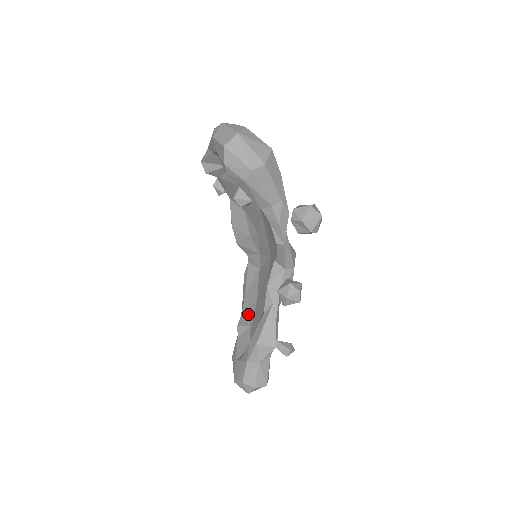
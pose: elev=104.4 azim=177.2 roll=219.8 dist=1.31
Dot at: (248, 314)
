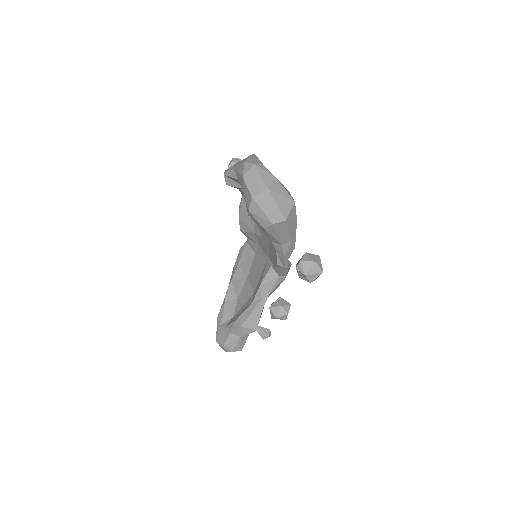
Dot at: (237, 285)
